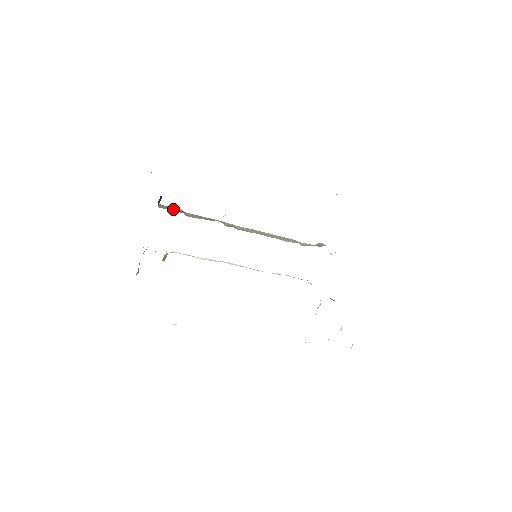
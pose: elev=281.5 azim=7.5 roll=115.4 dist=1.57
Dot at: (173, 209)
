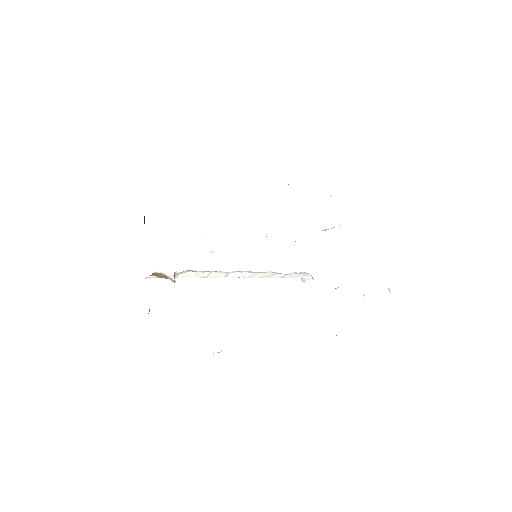
Dot at: occluded
